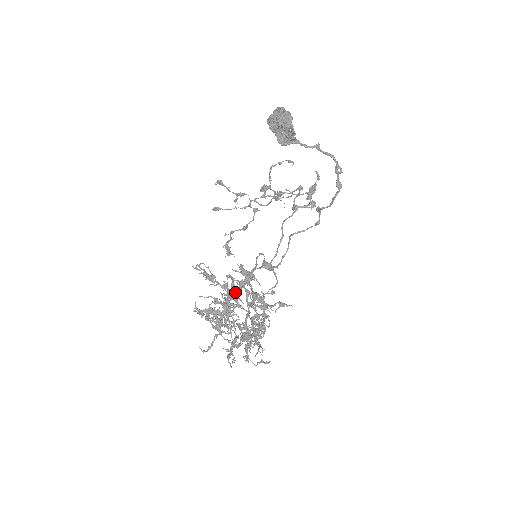
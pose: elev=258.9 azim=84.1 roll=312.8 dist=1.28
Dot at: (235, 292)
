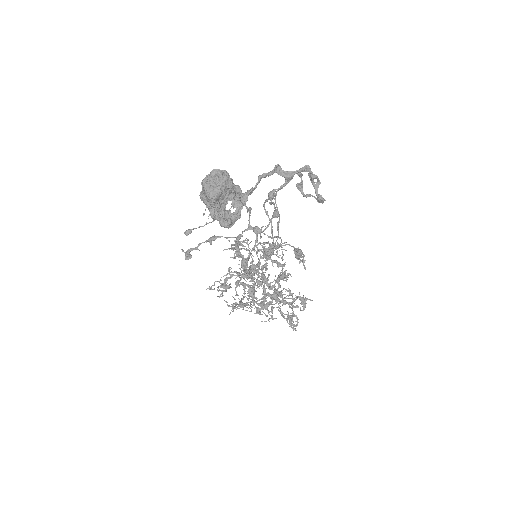
Dot at: occluded
